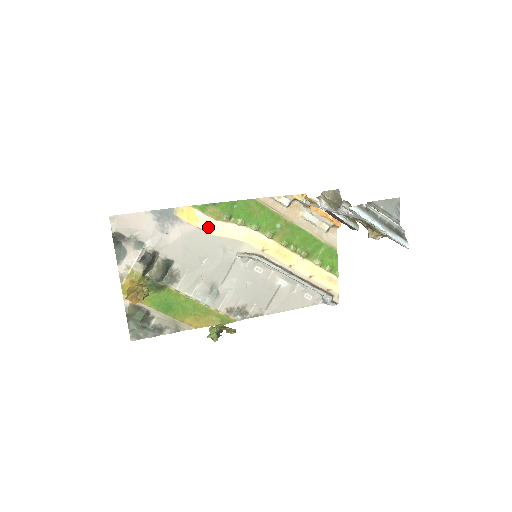
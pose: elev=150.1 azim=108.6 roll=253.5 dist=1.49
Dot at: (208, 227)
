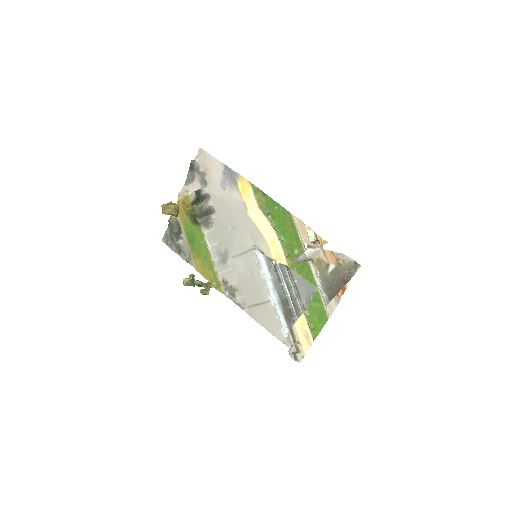
Dot at: (251, 208)
